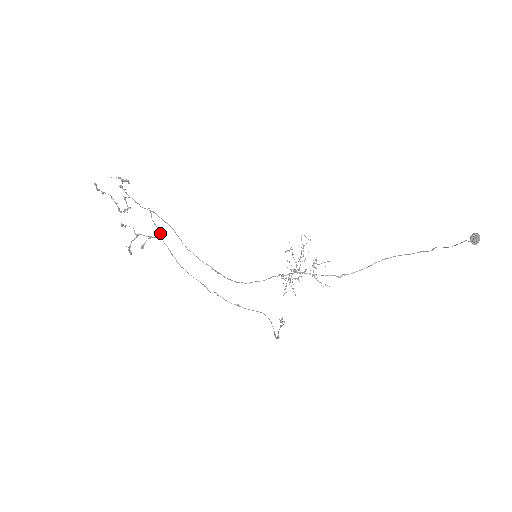
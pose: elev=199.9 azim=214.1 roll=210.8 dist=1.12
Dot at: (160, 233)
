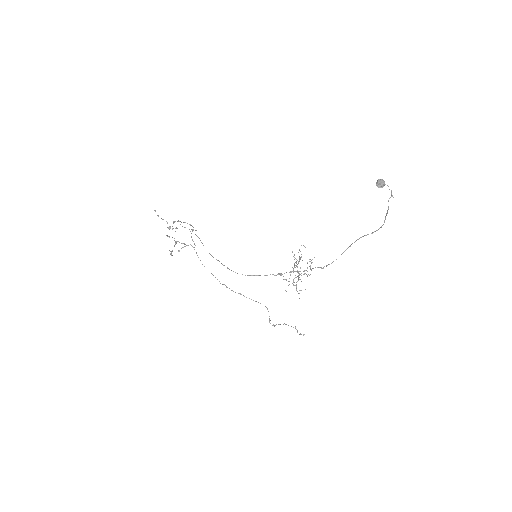
Dot at: (195, 245)
